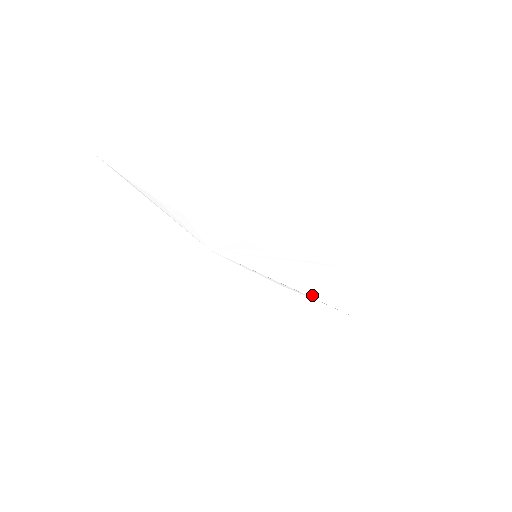
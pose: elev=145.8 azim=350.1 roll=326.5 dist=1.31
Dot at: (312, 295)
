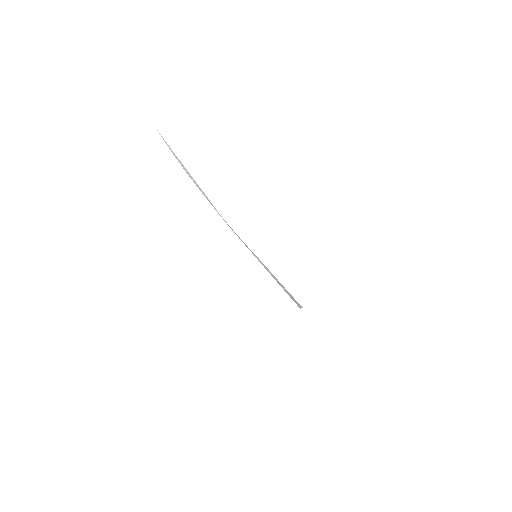
Dot at: occluded
